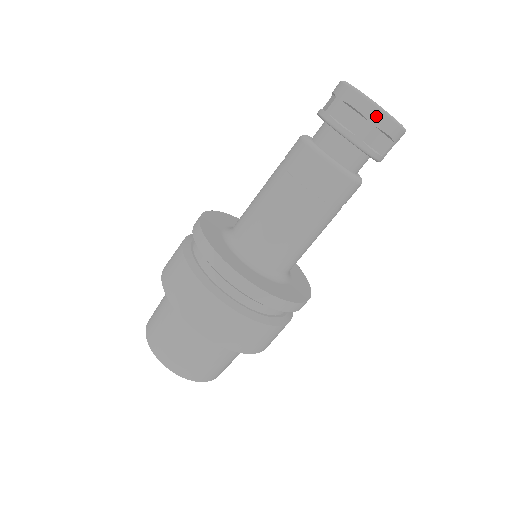
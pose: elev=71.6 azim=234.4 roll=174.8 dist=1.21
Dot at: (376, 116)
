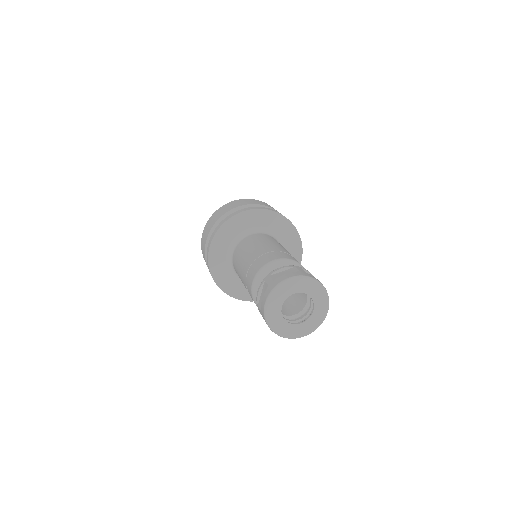
Dot at: occluded
